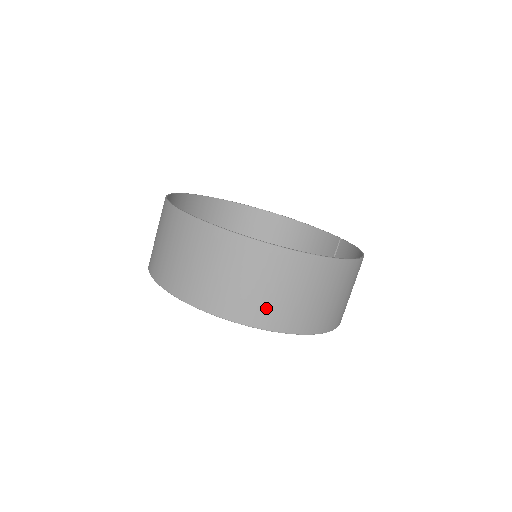
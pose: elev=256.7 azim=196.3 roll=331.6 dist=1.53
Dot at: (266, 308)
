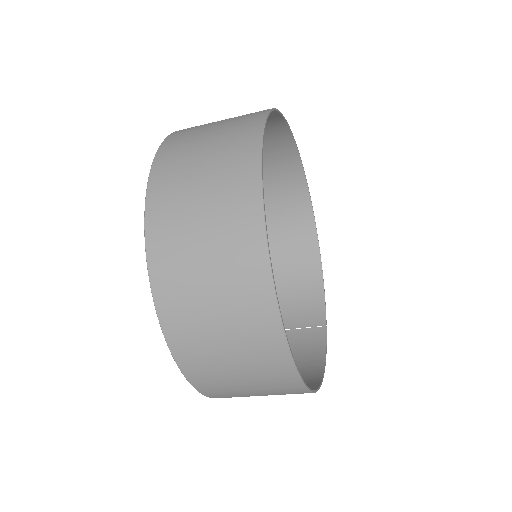
Dot at: (196, 340)
